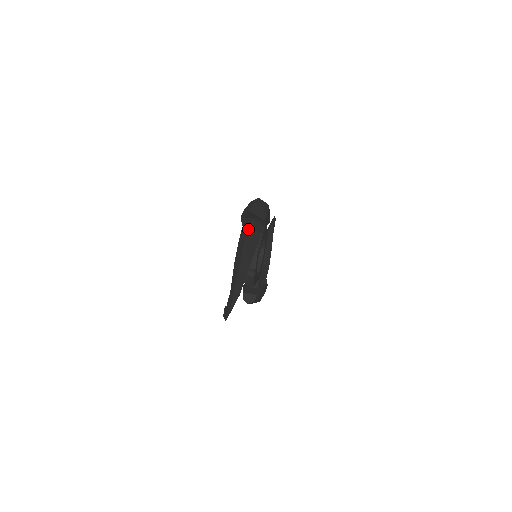
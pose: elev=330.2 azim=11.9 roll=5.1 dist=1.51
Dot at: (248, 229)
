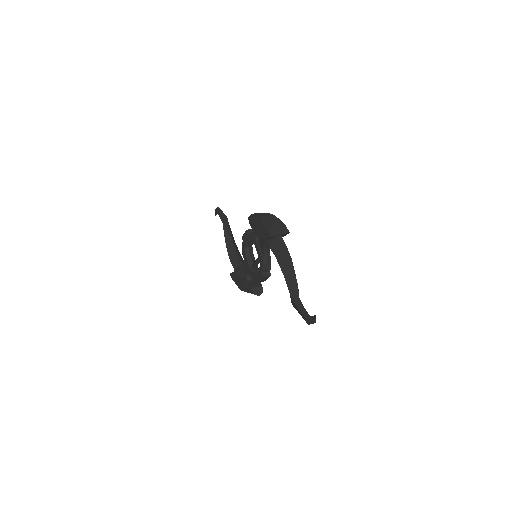
Dot at: (286, 246)
